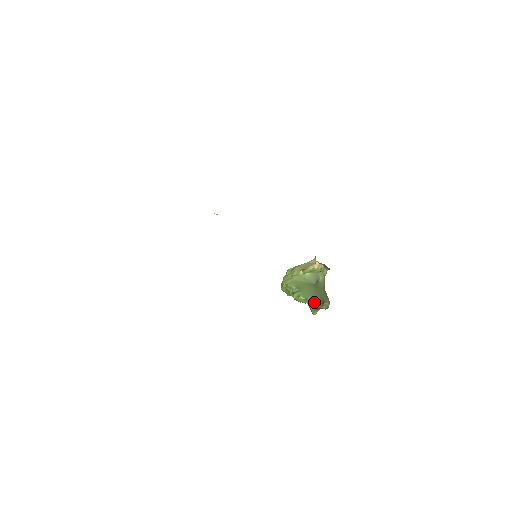
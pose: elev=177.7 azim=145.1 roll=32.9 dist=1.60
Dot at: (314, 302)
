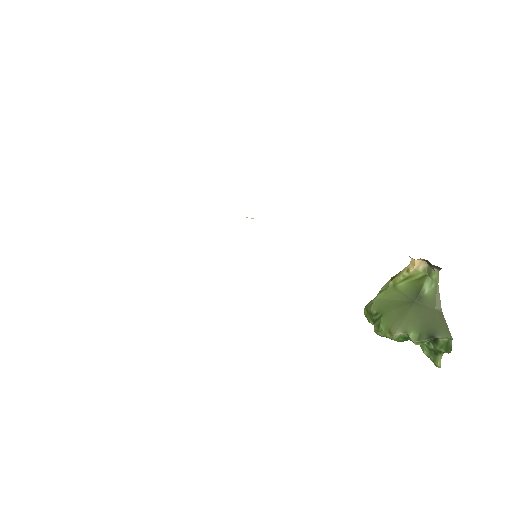
Dot at: (408, 336)
